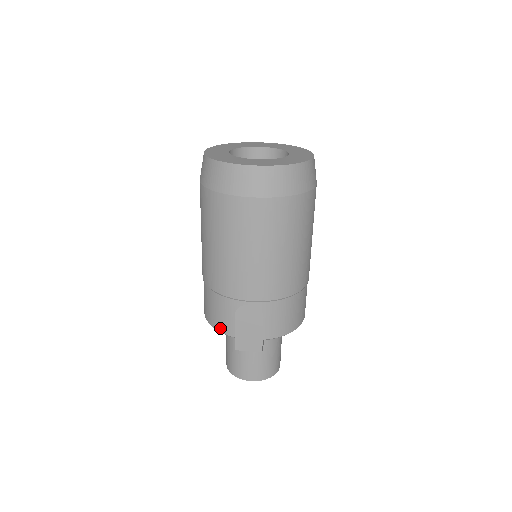
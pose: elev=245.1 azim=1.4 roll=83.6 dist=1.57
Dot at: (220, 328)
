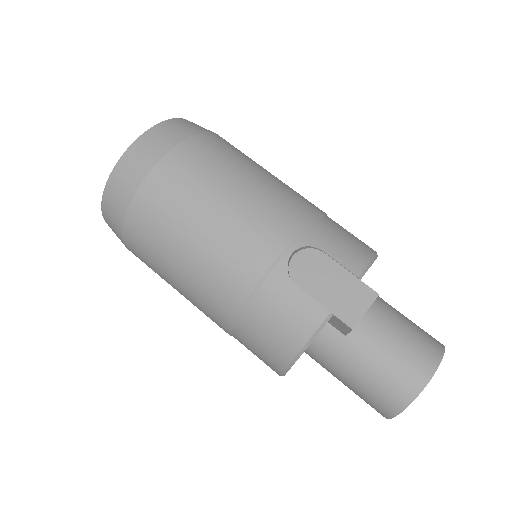
Dot at: (306, 330)
